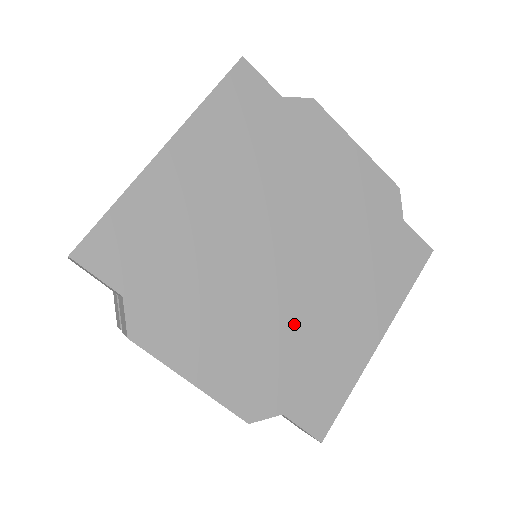
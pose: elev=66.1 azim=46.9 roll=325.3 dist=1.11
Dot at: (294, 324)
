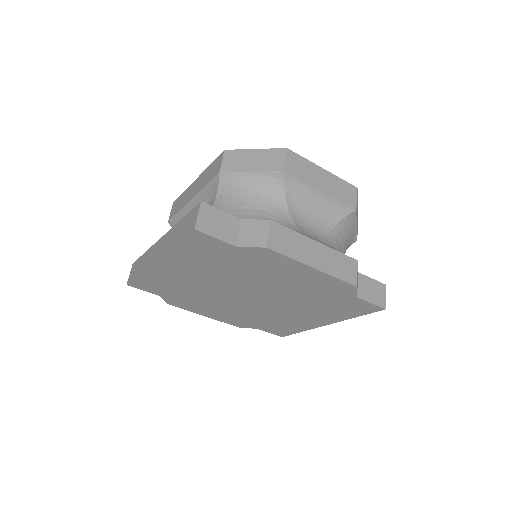
Dot at: (261, 313)
